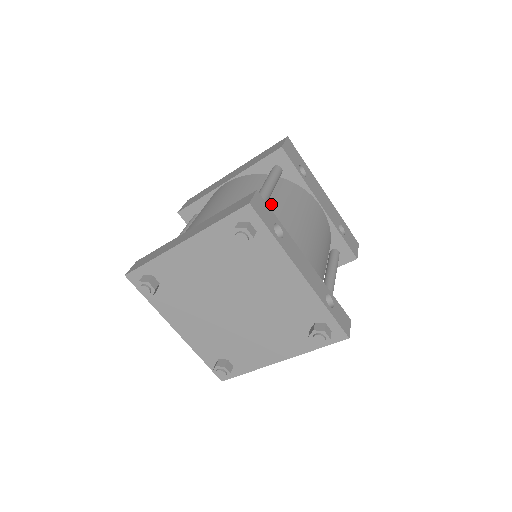
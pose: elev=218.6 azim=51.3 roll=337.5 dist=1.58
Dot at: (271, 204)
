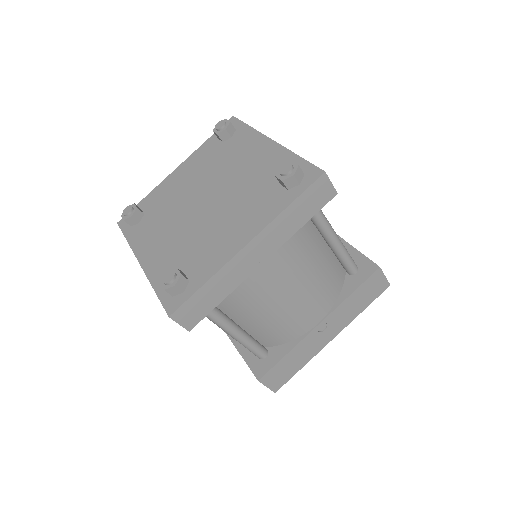
Dot at: occluded
